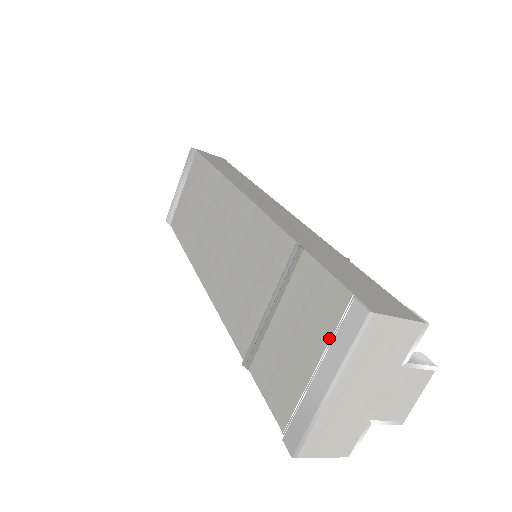
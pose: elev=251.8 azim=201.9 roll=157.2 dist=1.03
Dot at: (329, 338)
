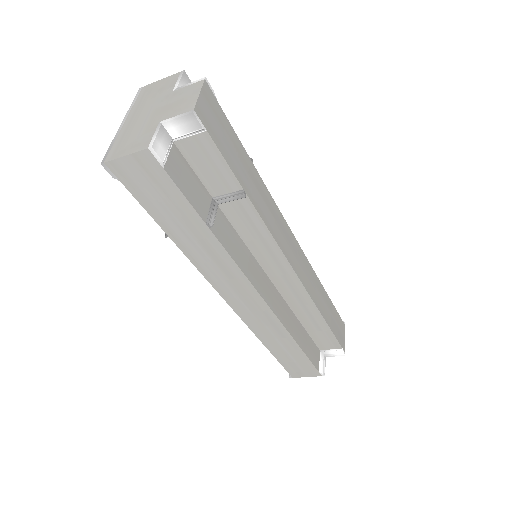
Dot at: occluded
